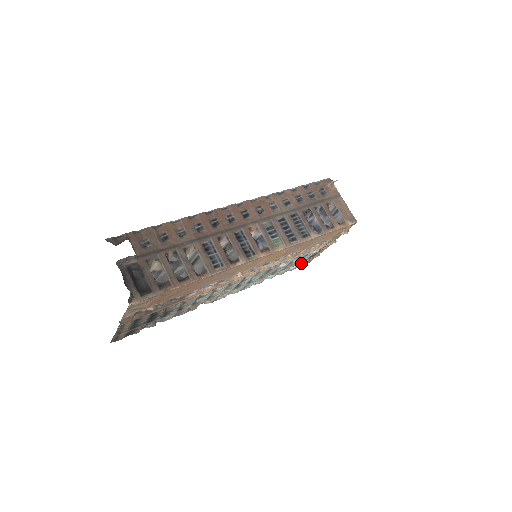
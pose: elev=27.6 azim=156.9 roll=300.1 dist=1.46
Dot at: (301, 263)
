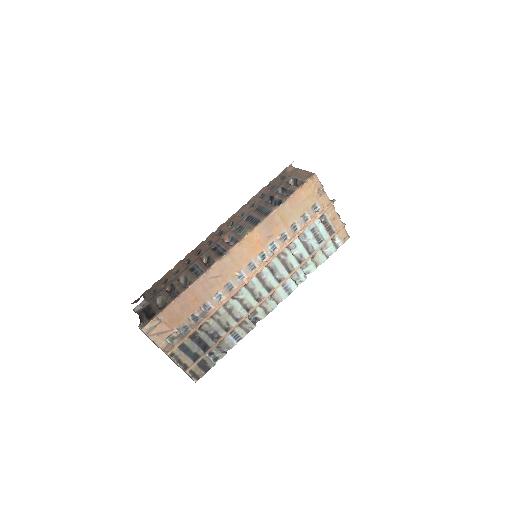
Dot at: (330, 241)
